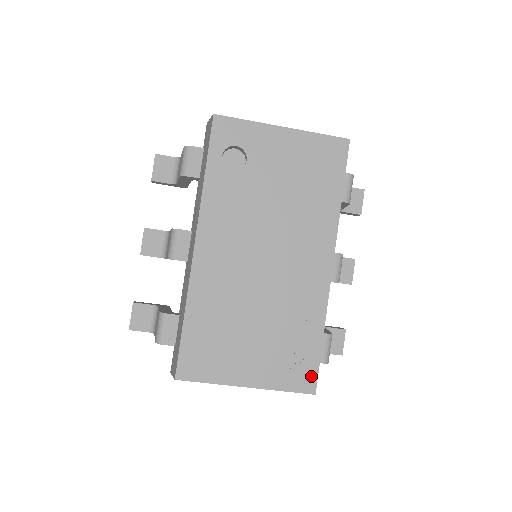
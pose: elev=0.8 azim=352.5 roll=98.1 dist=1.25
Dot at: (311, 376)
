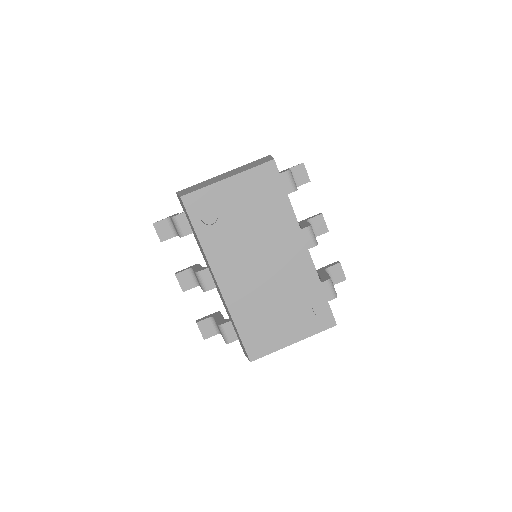
Dot at: (329, 316)
